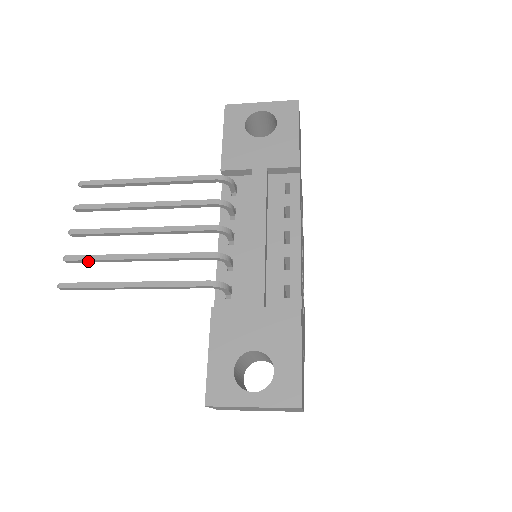
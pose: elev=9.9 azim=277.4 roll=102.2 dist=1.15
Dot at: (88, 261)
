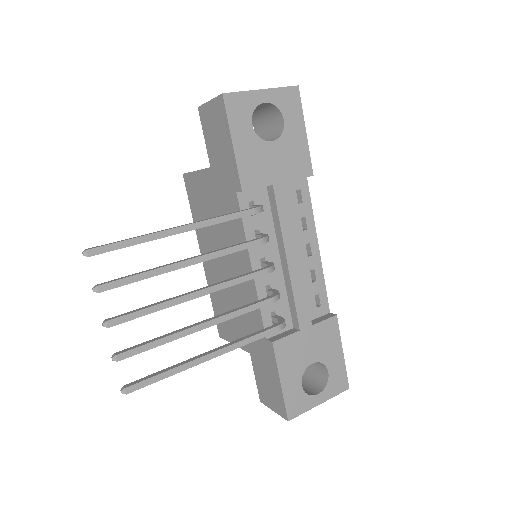
Dot at: (145, 350)
